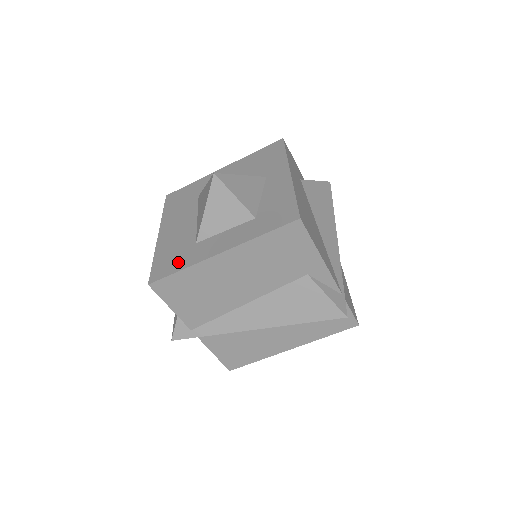
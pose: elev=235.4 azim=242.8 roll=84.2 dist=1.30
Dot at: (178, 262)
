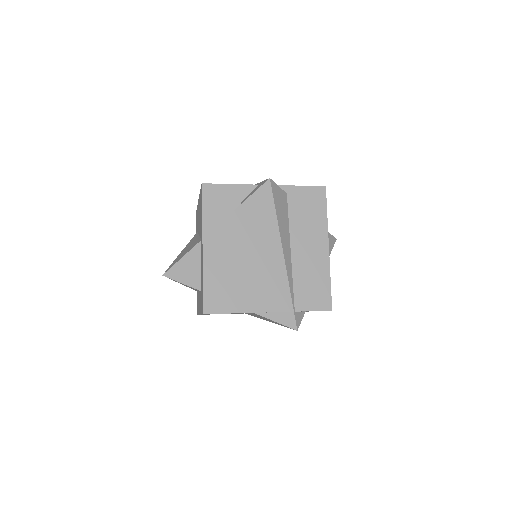
Dot at: occluded
